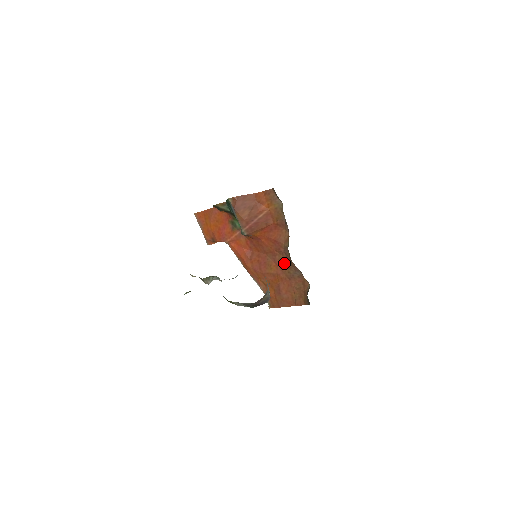
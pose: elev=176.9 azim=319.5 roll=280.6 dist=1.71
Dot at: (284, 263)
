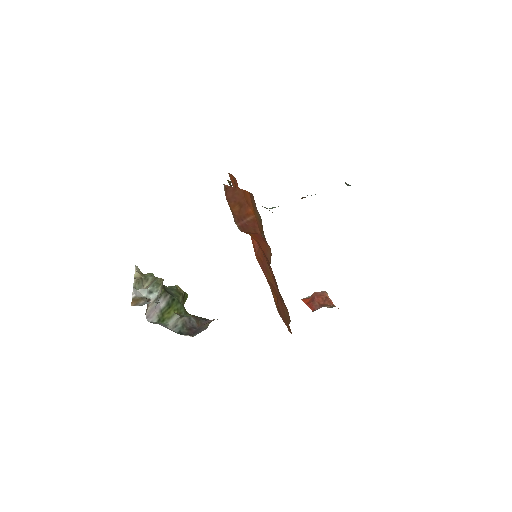
Dot at: (275, 281)
